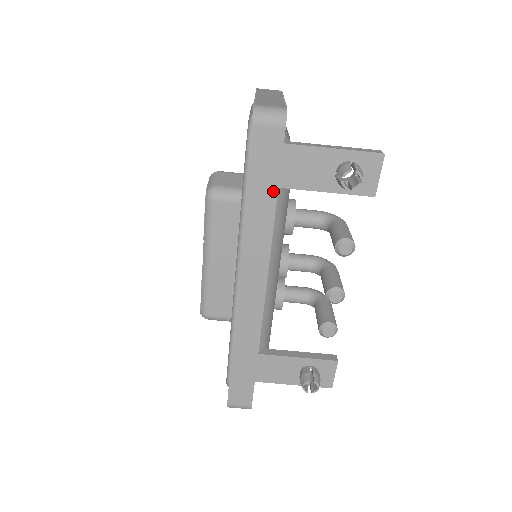
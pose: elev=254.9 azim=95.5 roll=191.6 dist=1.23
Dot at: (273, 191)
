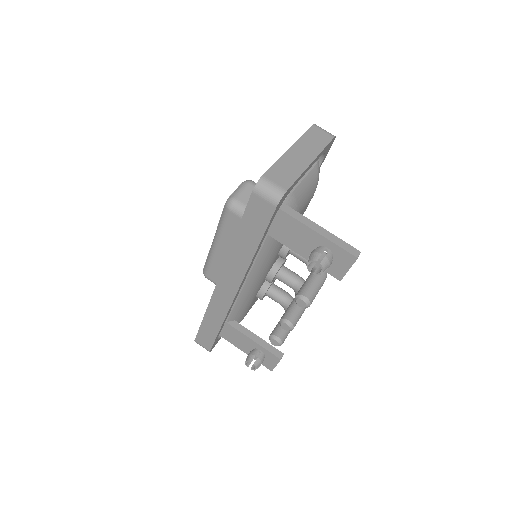
Dot at: (256, 241)
